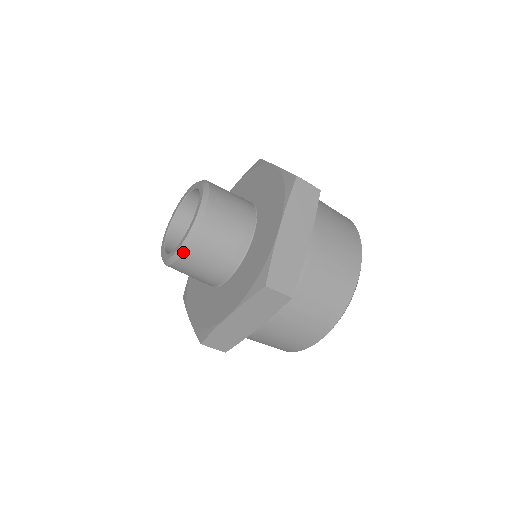
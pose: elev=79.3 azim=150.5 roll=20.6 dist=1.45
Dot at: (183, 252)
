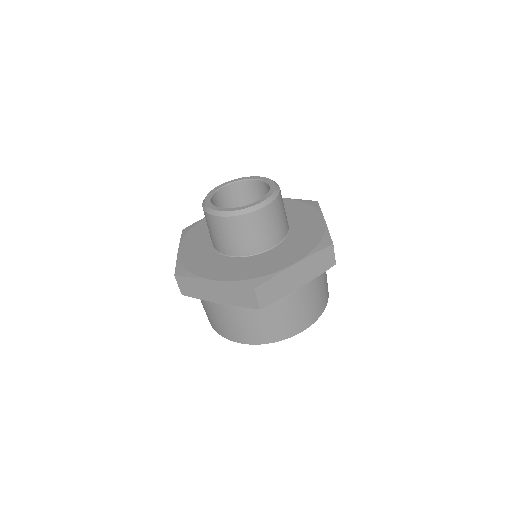
Dot at: (225, 216)
